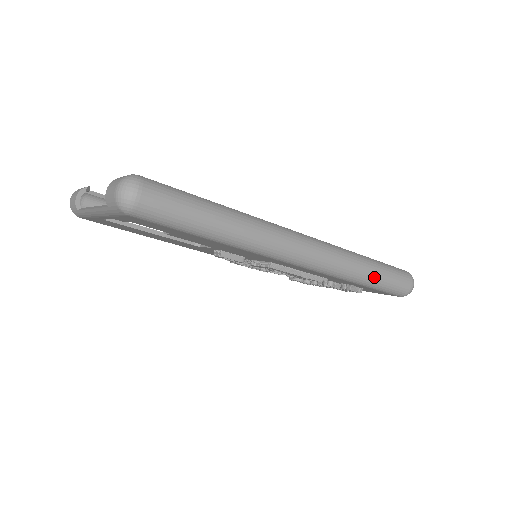
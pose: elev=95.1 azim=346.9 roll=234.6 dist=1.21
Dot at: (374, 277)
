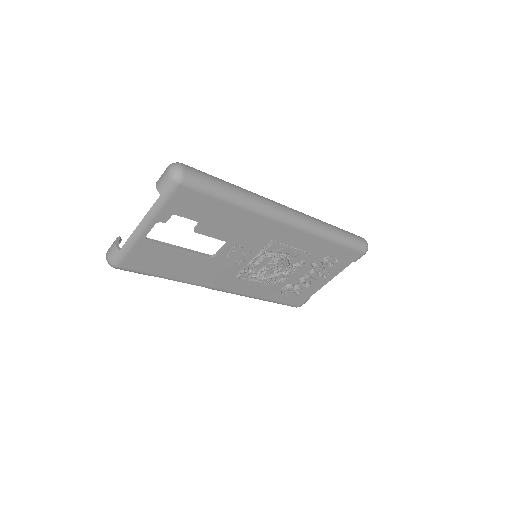
Dot at: (340, 233)
